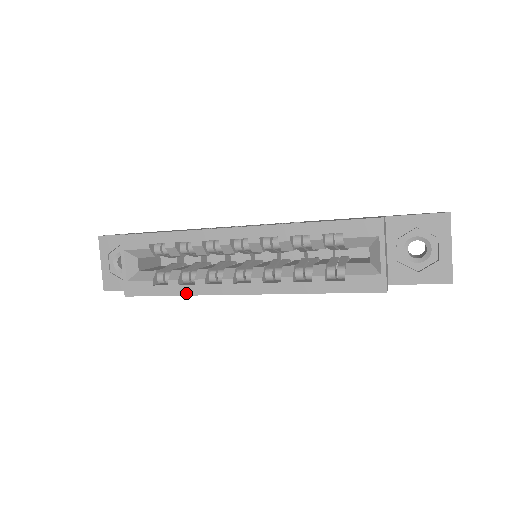
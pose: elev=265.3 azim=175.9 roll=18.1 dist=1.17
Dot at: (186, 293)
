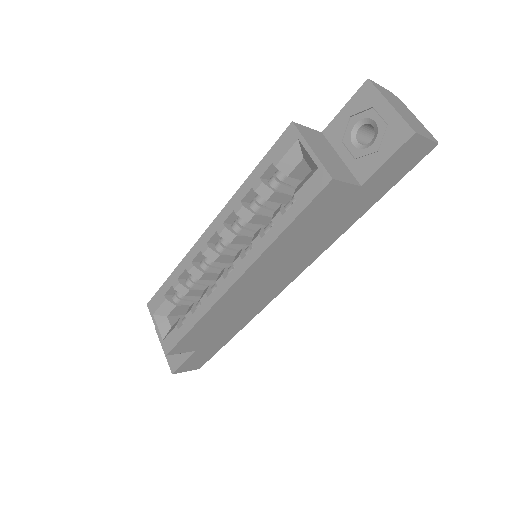
Dot at: (199, 317)
